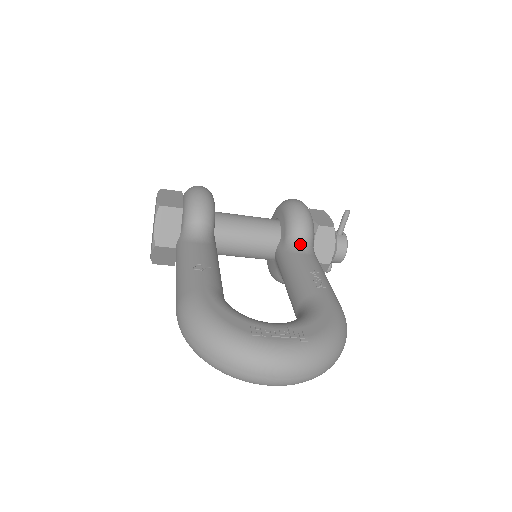
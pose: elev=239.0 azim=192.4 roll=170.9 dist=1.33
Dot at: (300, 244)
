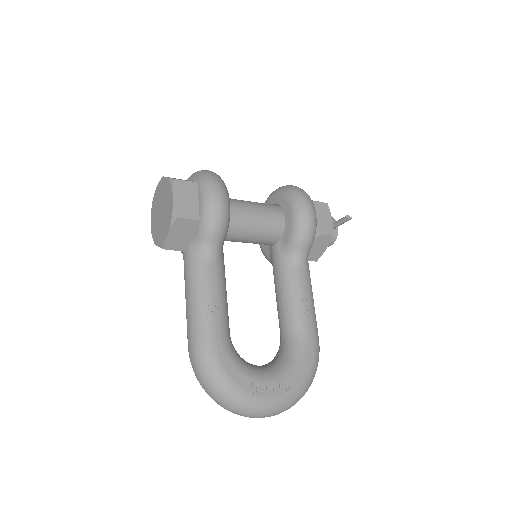
Dot at: (299, 257)
